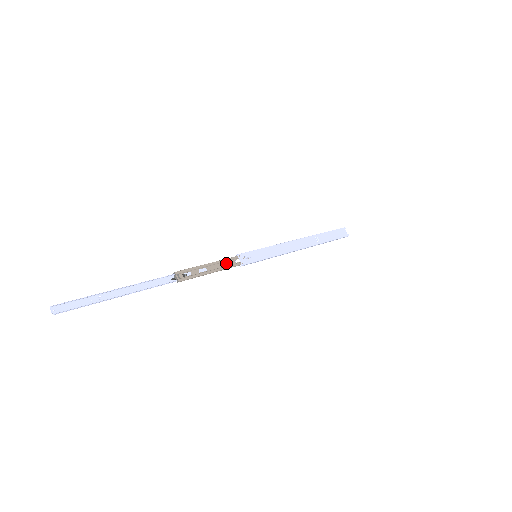
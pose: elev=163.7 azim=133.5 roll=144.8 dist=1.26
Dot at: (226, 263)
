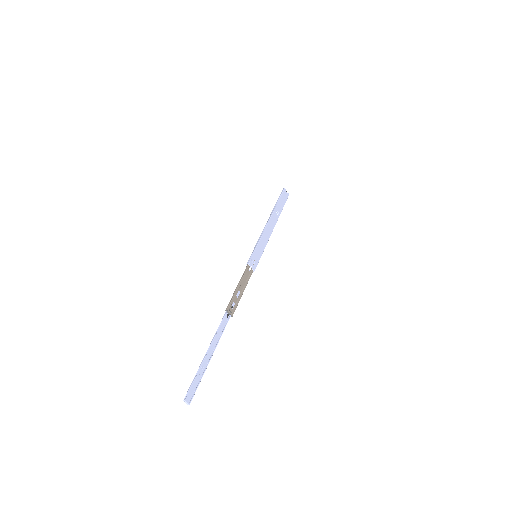
Dot at: (246, 277)
